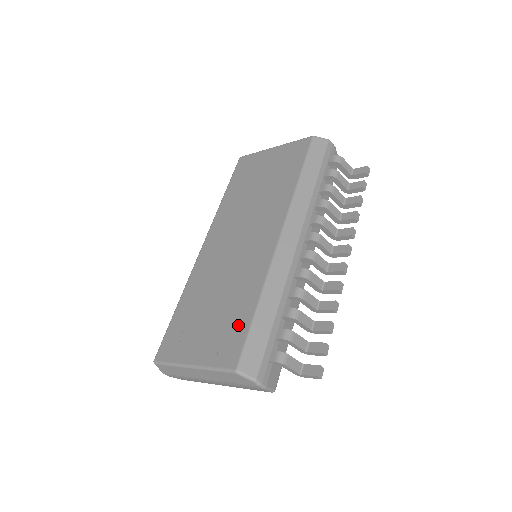
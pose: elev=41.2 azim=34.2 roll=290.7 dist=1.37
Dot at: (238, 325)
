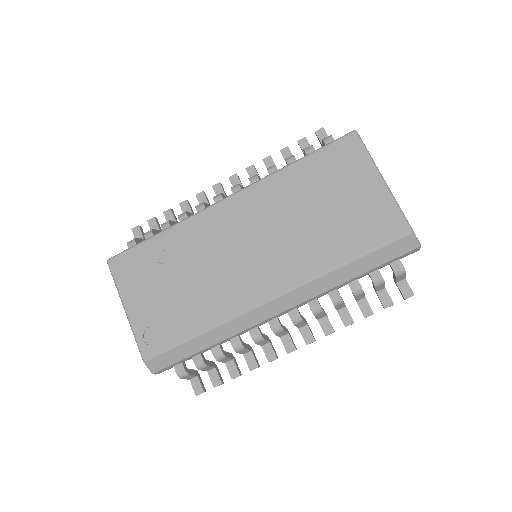
Dot at: (175, 329)
